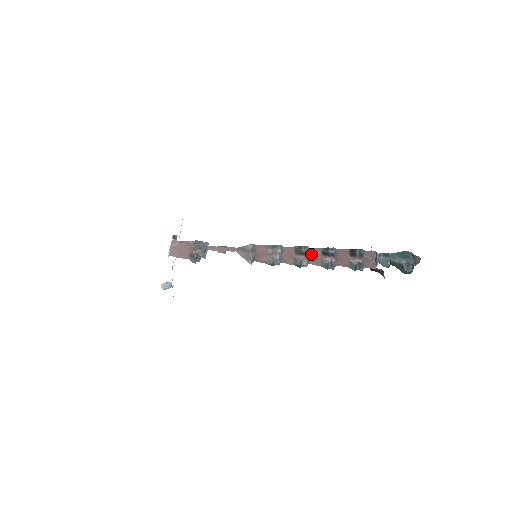
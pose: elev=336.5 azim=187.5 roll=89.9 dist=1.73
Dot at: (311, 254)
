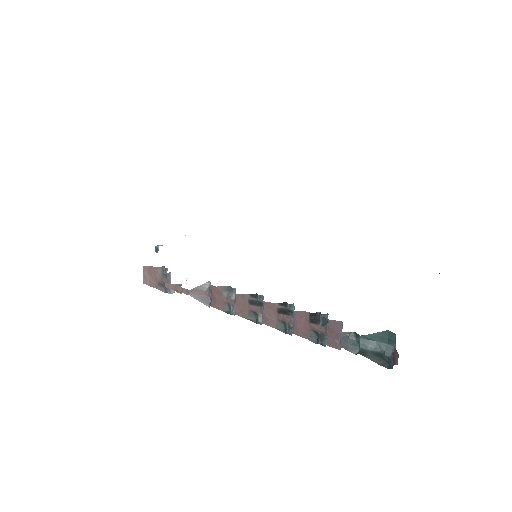
Dot at: (264, 310)
